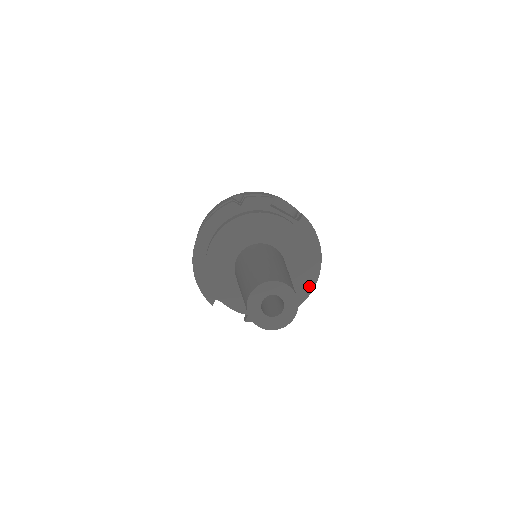
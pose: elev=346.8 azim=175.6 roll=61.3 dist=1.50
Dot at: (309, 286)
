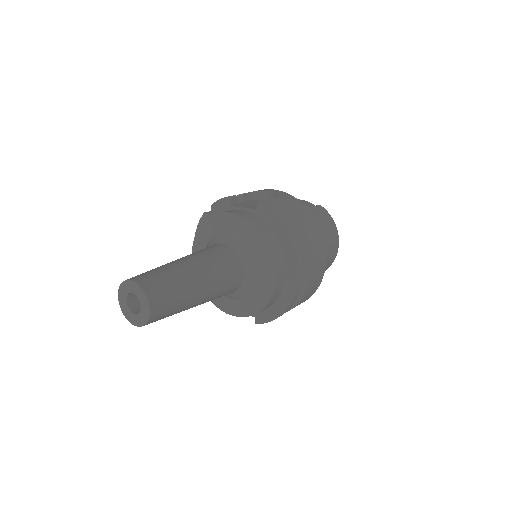
Dot at: (293, 274)
